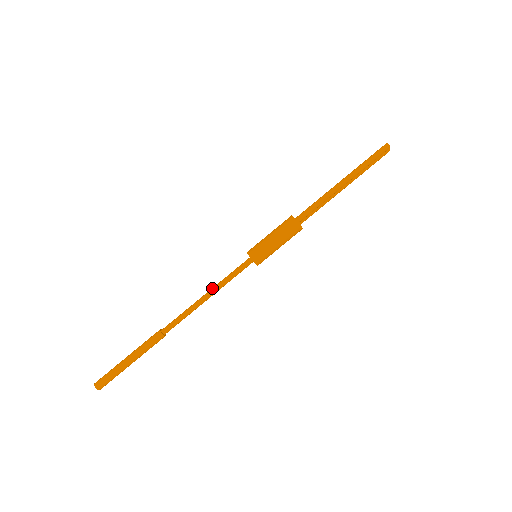
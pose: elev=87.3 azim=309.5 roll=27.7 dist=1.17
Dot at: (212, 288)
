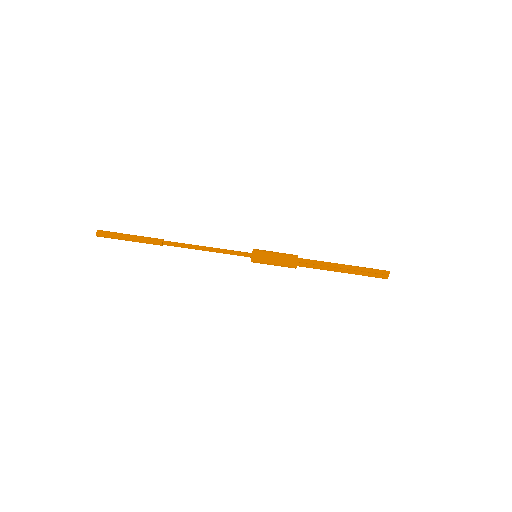
Dot at: occluded
